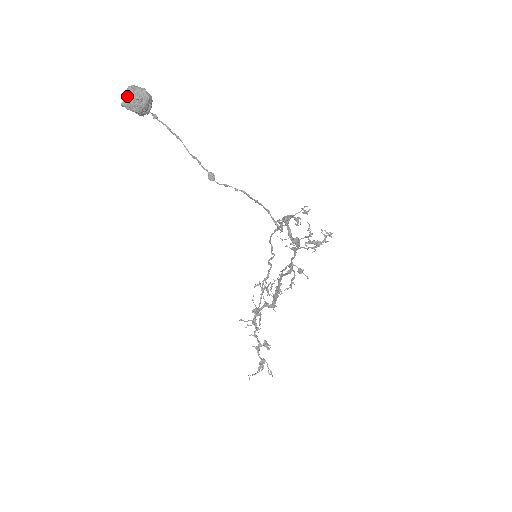
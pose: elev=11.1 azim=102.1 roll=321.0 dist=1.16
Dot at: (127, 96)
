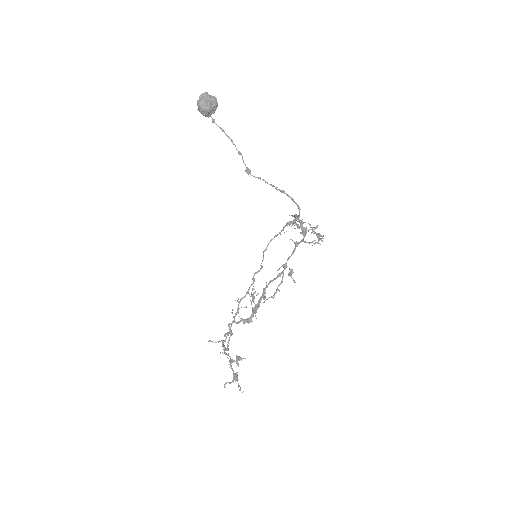
Dot at: (204, 97)
